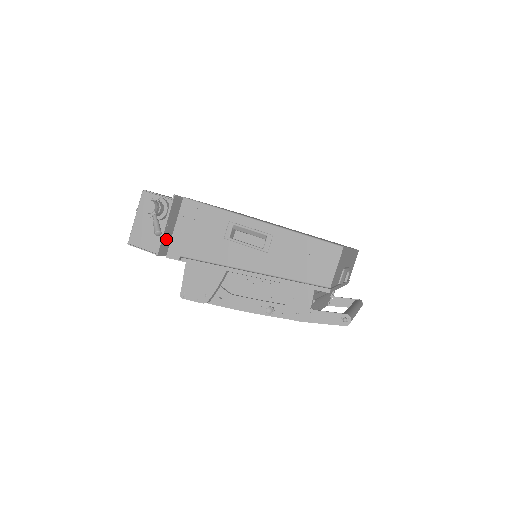
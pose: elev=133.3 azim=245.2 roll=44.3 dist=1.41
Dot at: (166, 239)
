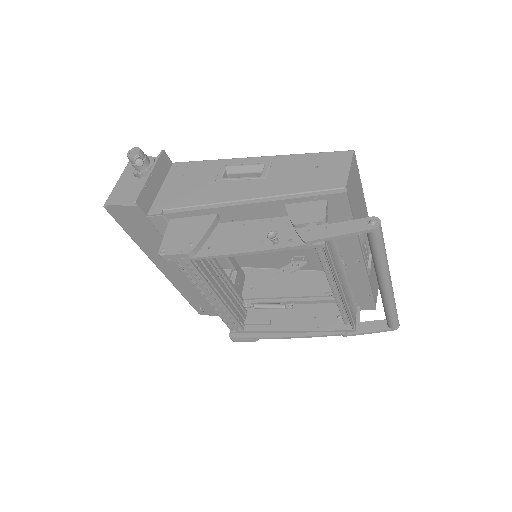
Dot at: (148, 193)
